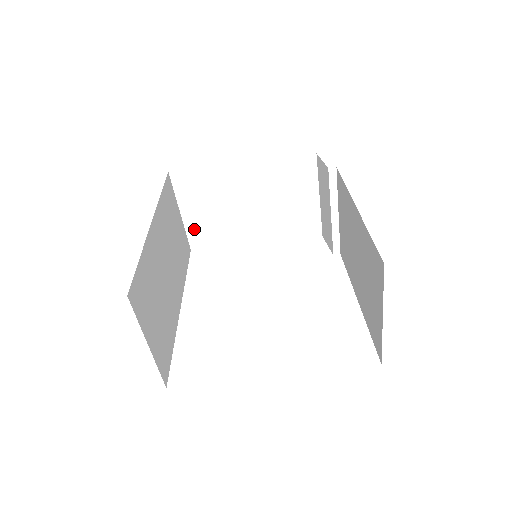
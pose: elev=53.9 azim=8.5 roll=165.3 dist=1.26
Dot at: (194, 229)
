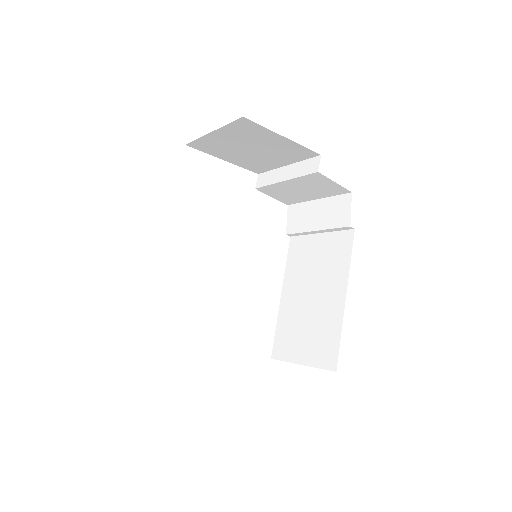
Dot at: (207, 141)
